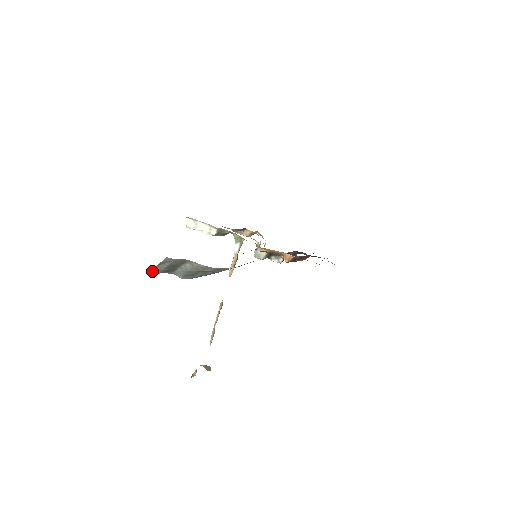
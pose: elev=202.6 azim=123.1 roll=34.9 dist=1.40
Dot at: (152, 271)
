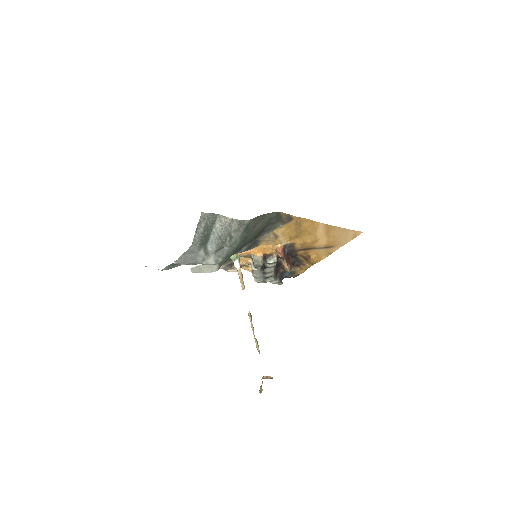
Dot at: (192, 242)
